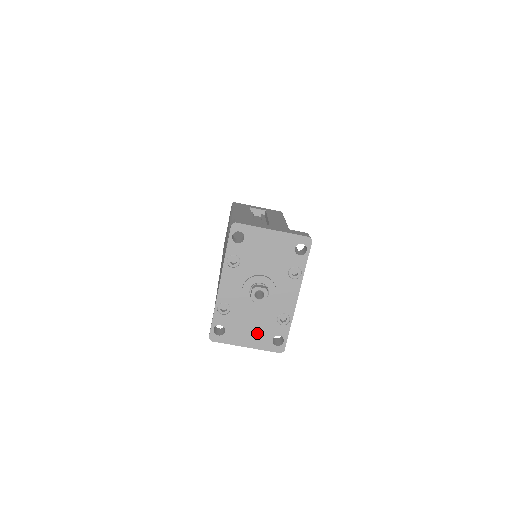
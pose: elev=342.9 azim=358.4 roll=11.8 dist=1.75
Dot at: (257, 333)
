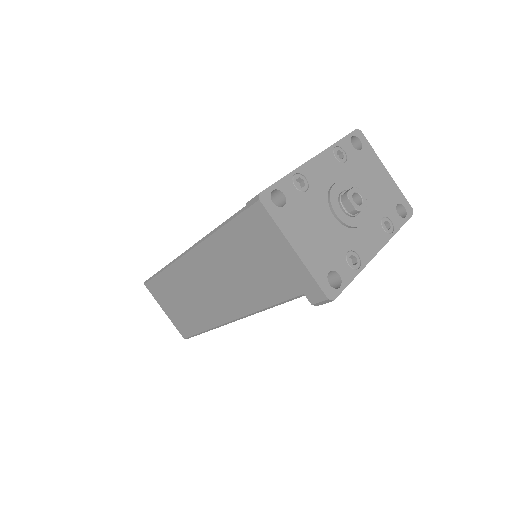
Dot at: (317, 246)
